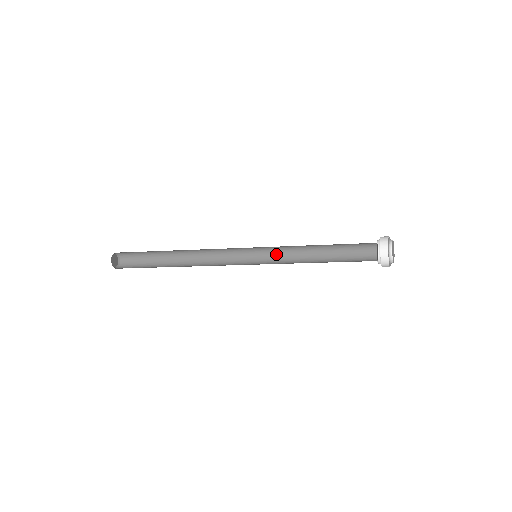
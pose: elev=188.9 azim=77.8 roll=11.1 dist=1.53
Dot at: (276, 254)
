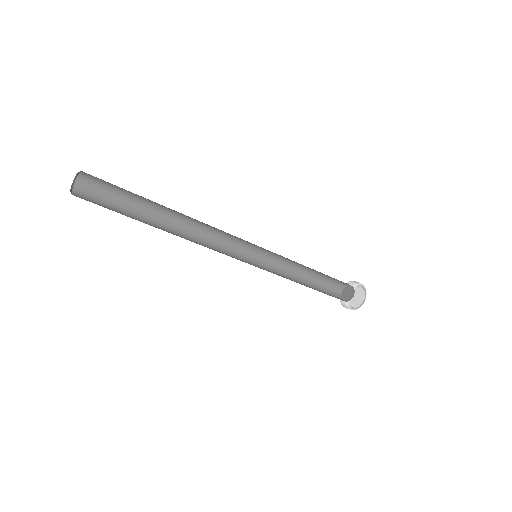
Dot at: (271, 256)
